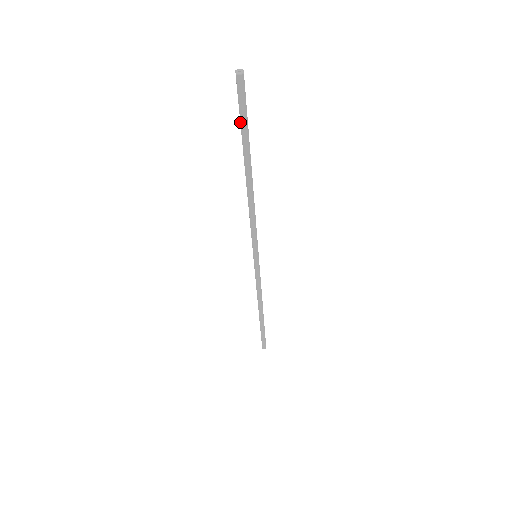
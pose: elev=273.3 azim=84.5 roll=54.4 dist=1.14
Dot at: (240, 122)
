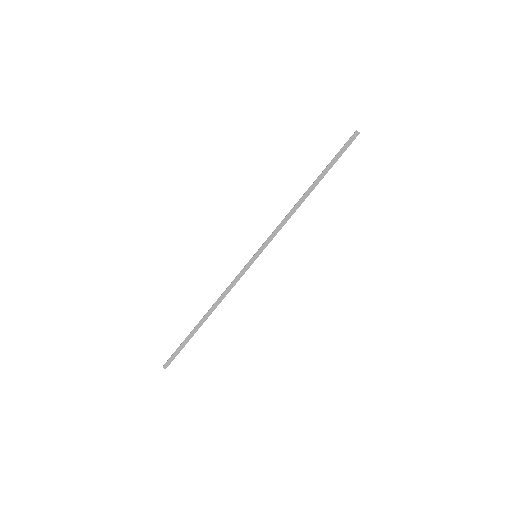
Dot at: (336, 155)
